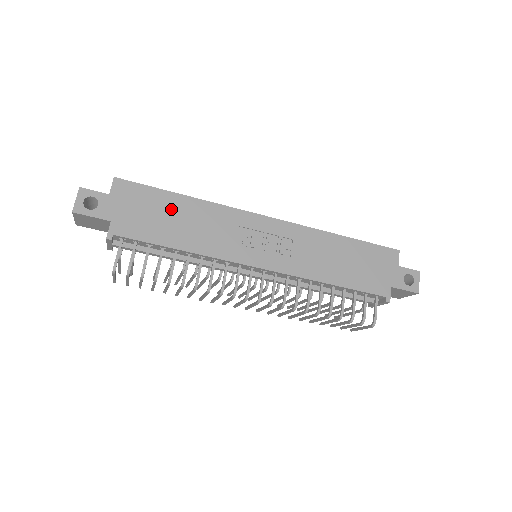
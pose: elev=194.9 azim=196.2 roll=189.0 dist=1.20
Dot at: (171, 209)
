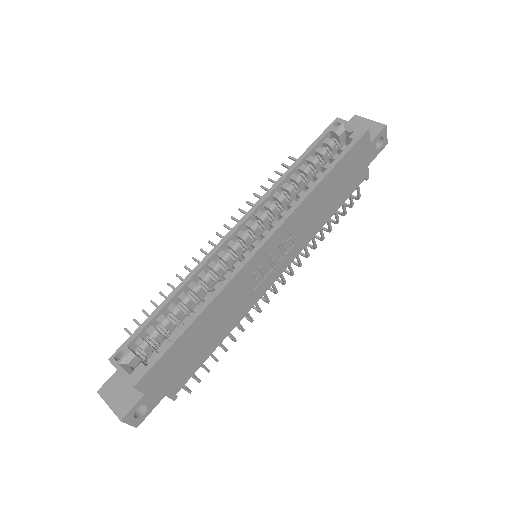
Dot at: (194, 339)
